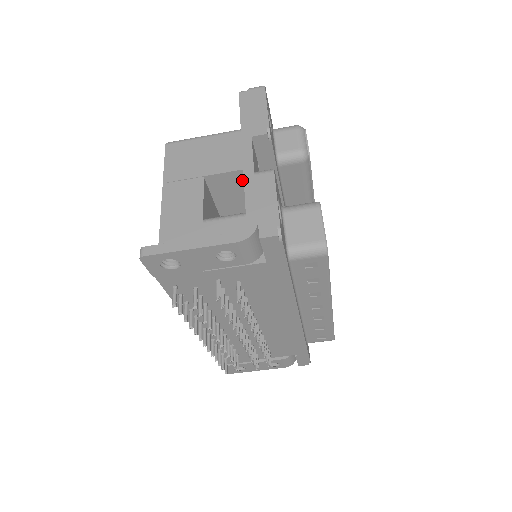
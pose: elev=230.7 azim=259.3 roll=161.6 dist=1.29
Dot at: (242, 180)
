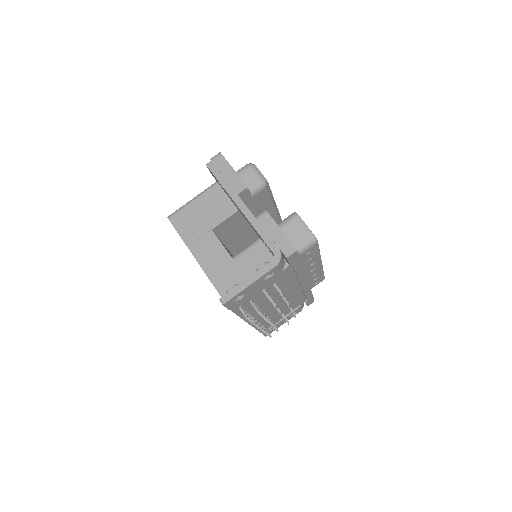
Dot at: (235, 219)
